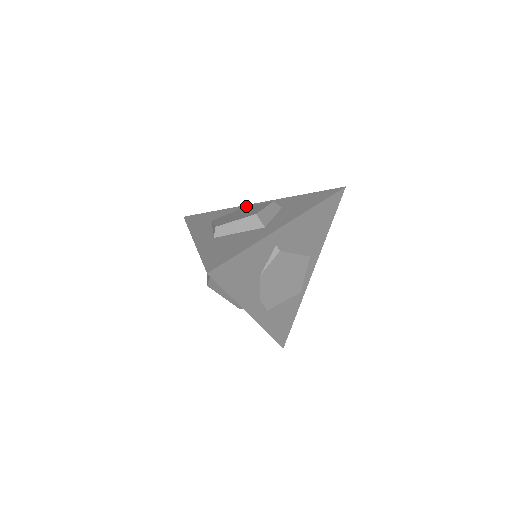
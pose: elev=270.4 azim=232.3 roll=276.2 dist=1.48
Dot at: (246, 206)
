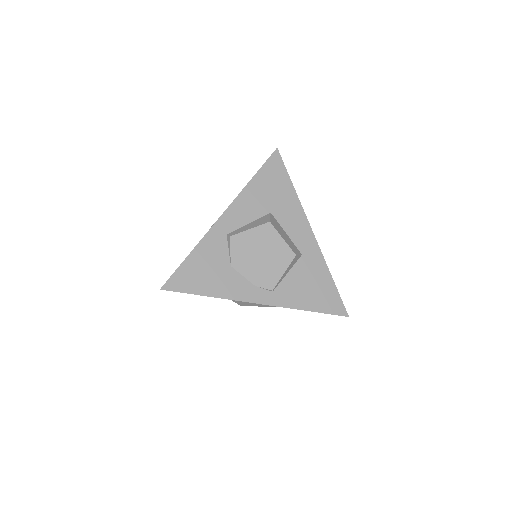
Dot at: occluded
